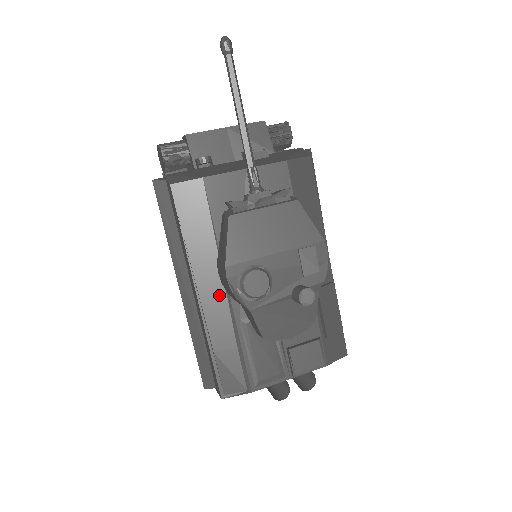
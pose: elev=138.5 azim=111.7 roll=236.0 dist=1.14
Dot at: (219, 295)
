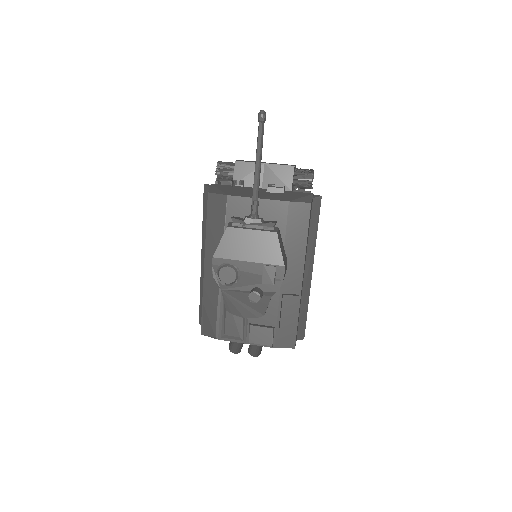
Dot at: occluded
